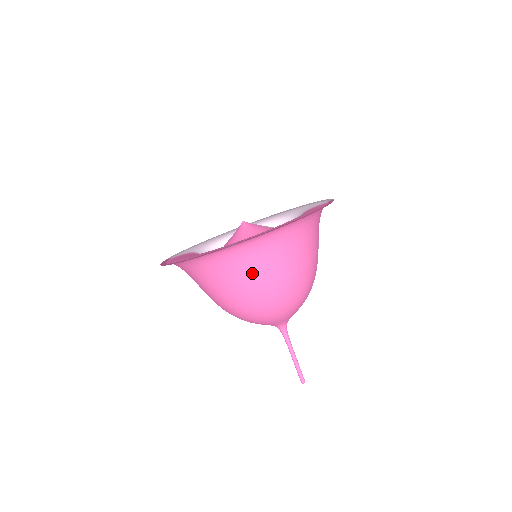
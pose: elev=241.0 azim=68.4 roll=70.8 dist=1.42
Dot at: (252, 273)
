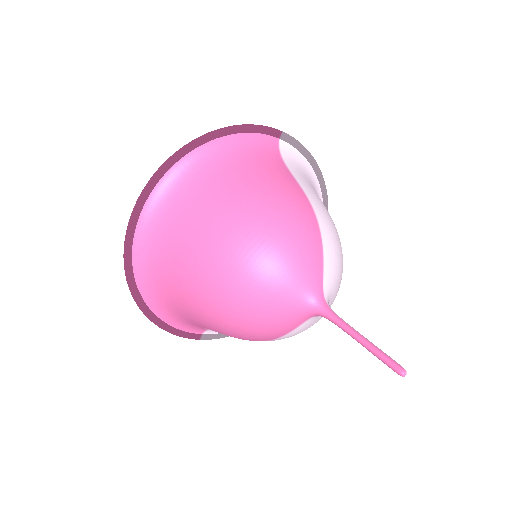
Dot at: (184, 239)
